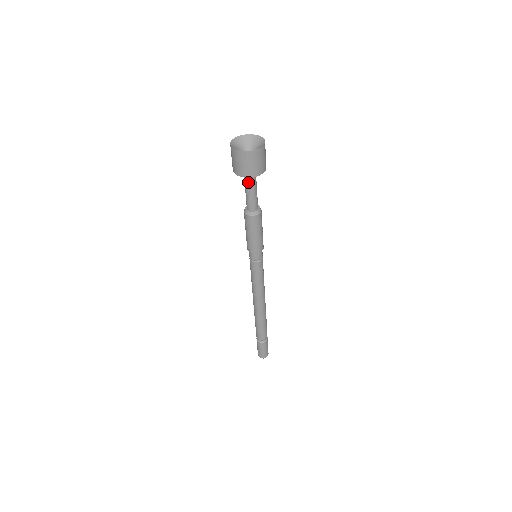
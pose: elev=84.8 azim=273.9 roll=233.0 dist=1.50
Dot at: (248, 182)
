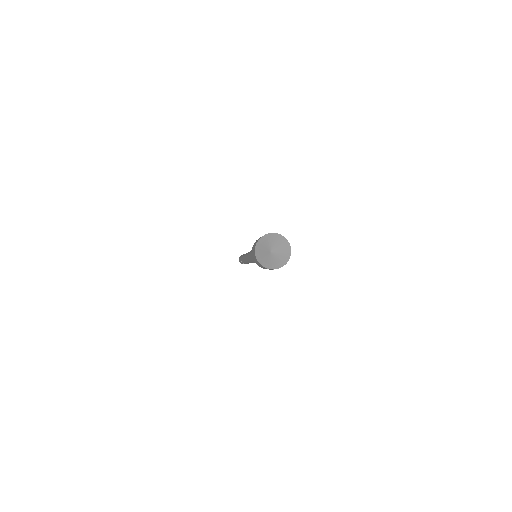
Dot at: occluded
